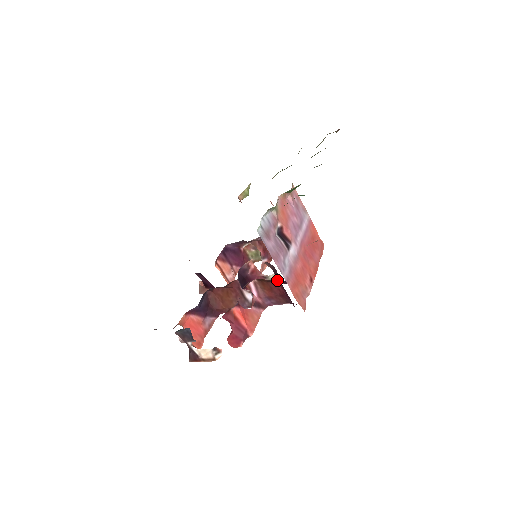
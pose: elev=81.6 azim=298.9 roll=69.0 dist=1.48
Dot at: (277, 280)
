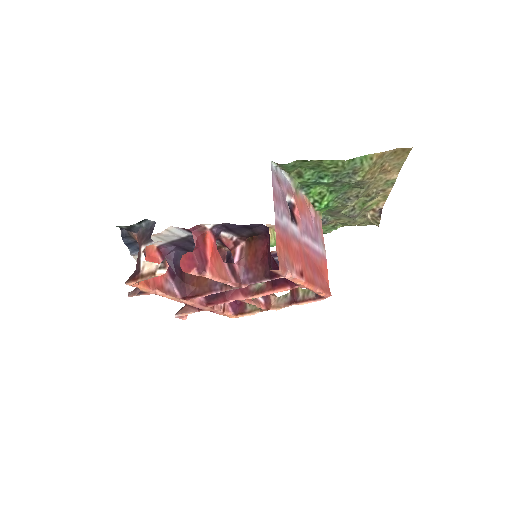
Dot at: (265, 286)
